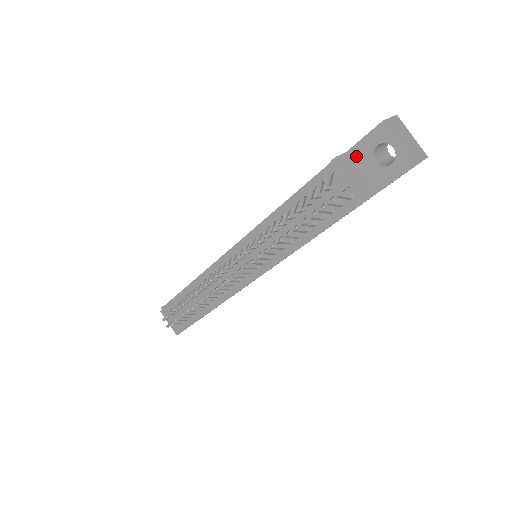
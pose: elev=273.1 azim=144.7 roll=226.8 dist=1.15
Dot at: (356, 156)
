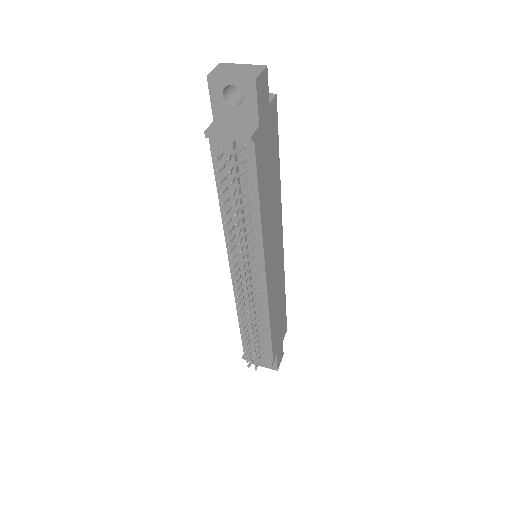
Dot at: (221, 117)
